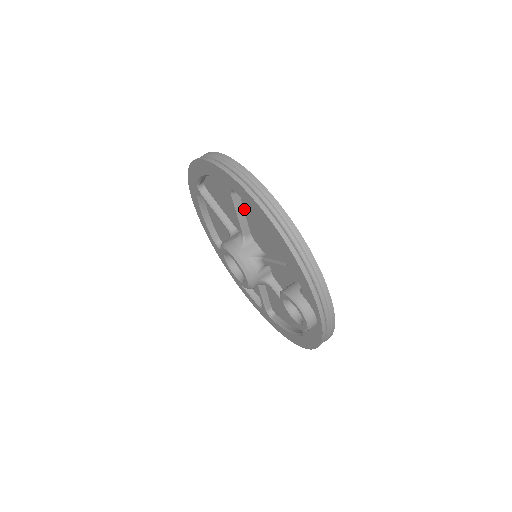
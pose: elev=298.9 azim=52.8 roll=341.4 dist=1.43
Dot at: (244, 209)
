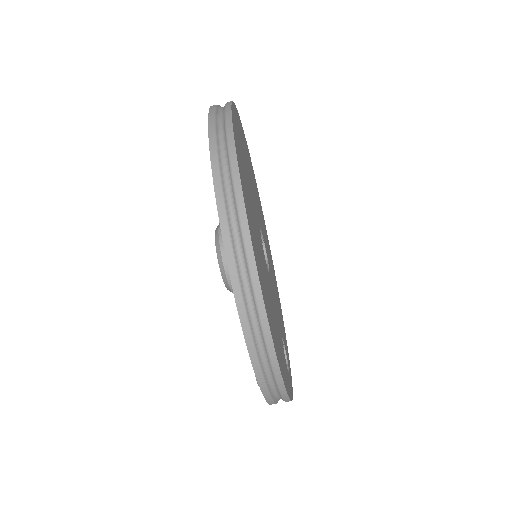
Dot at: occluded
